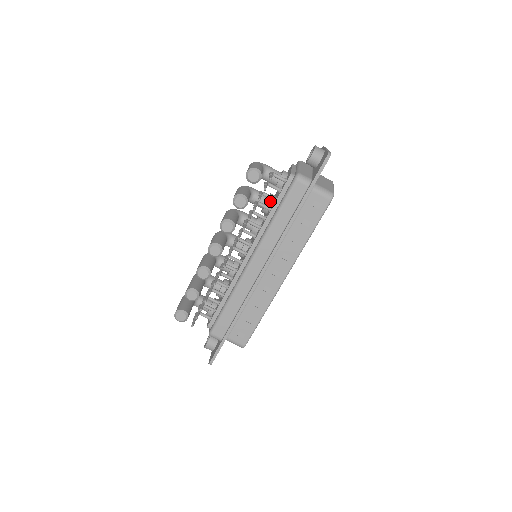
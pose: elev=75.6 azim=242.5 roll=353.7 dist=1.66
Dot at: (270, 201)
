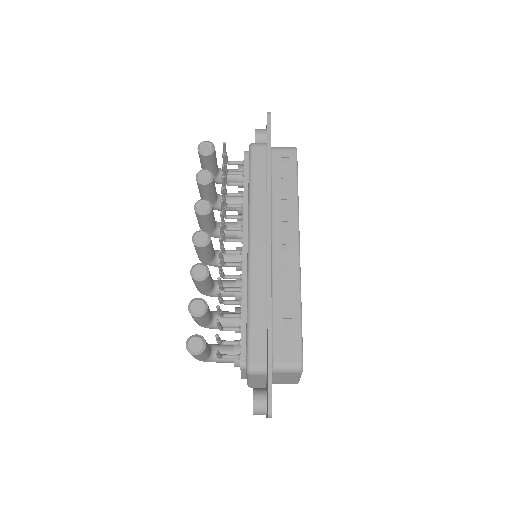
Dot at: occluded
